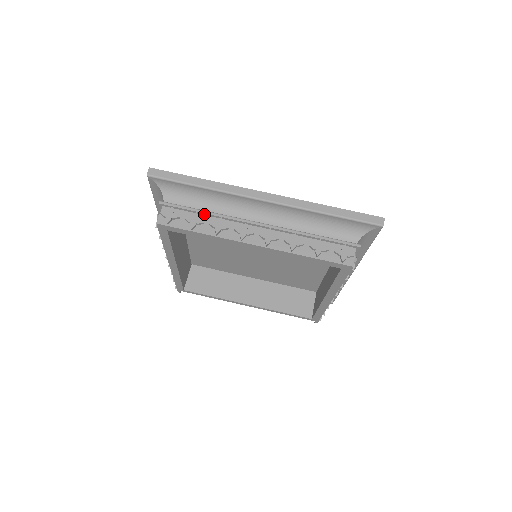
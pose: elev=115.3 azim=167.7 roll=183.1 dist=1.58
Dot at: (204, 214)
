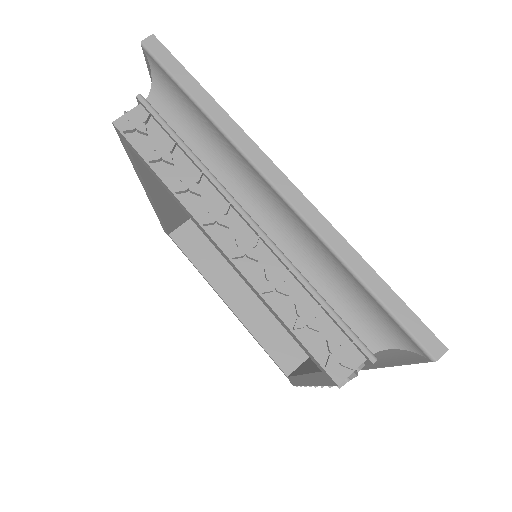
Dot at: (184, 151)
